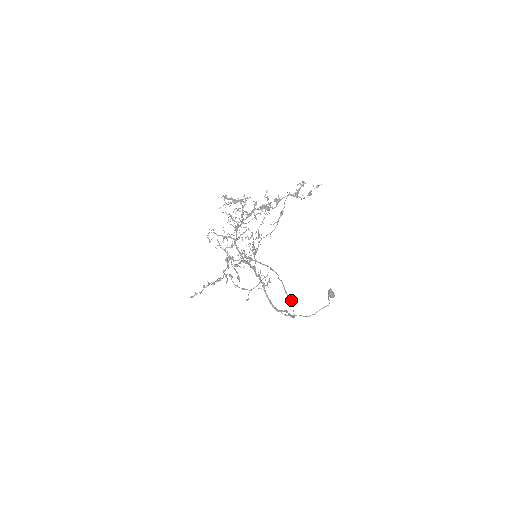
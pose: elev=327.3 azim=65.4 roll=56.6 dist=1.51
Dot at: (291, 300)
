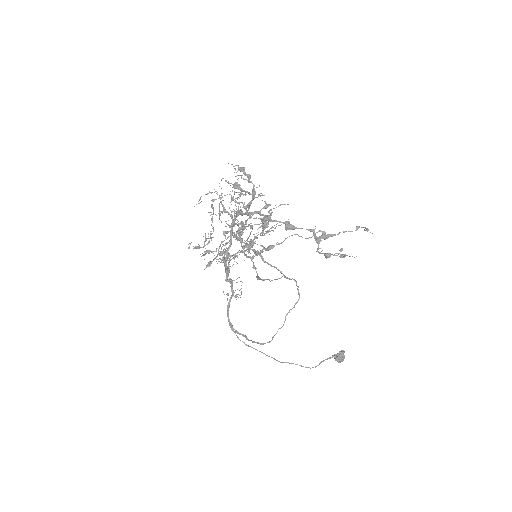
Dot at: (283, 324)
